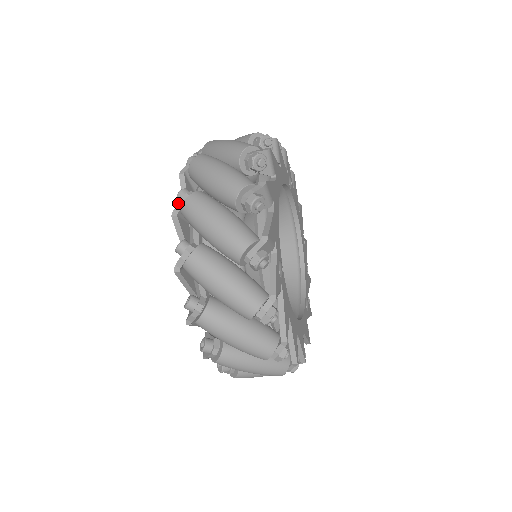
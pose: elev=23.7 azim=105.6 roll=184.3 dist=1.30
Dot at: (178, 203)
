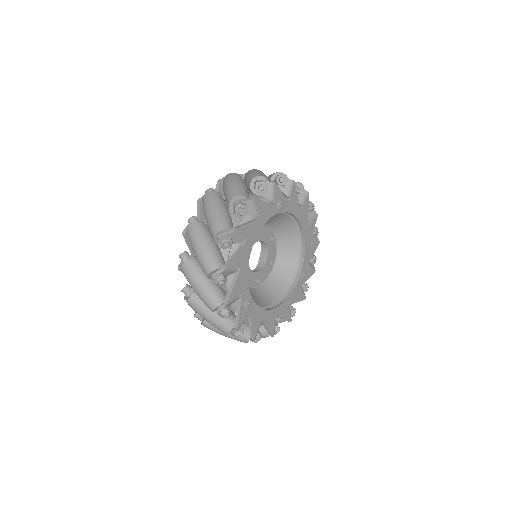
Dot at: occluded
